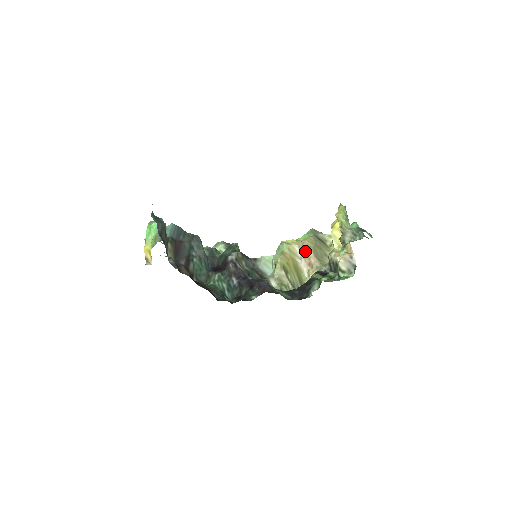
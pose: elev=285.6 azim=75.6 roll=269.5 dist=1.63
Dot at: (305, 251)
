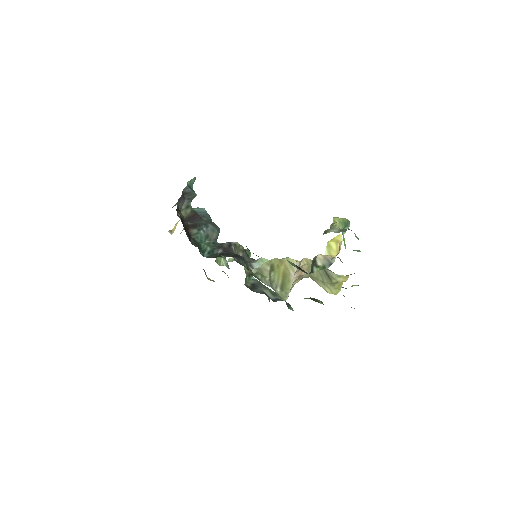
Dot at: (302, 265)
